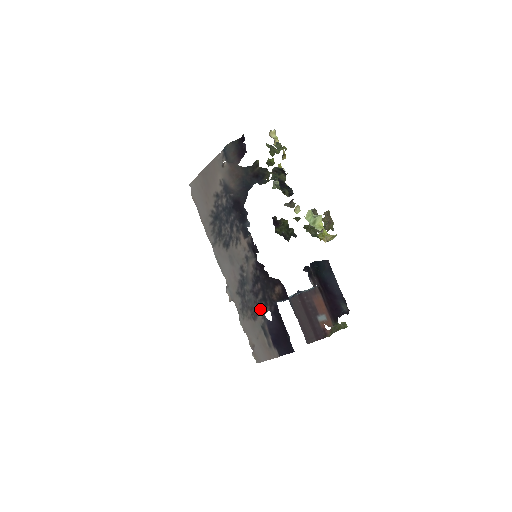
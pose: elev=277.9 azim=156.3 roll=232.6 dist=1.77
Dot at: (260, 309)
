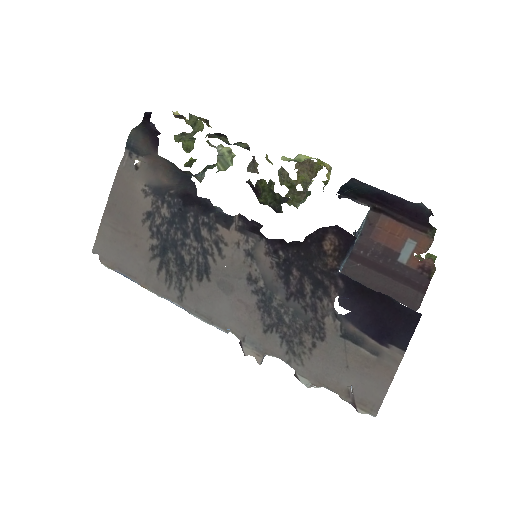
Dot at: (321, 309)
